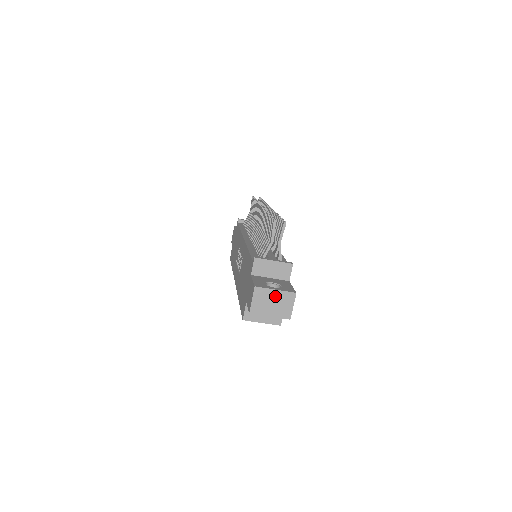
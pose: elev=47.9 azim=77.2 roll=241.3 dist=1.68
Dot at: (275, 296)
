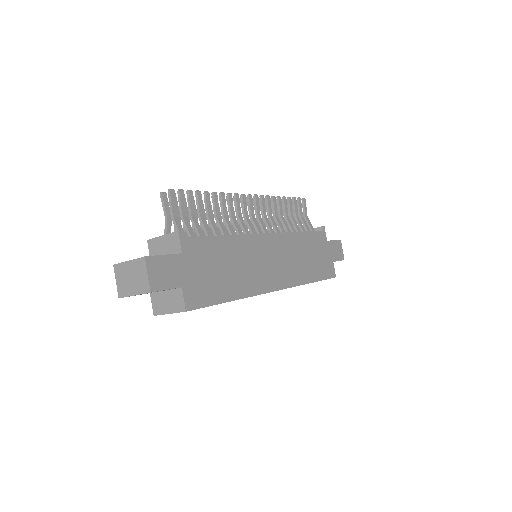
Dot at: (130, 269)
